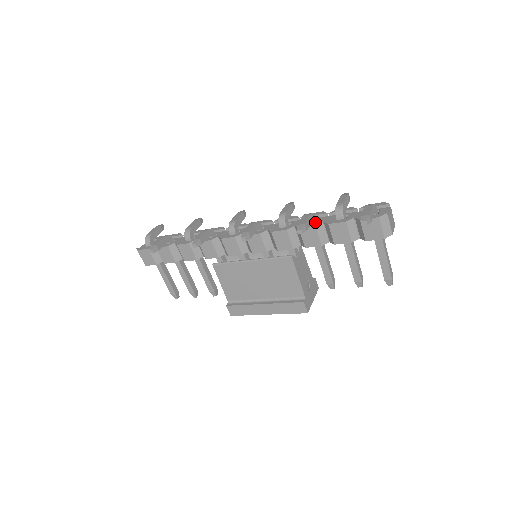
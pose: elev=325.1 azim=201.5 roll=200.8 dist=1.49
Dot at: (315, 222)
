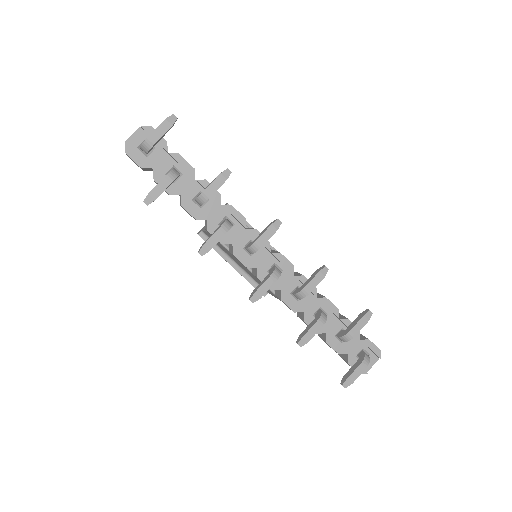
Dot at: occluded
